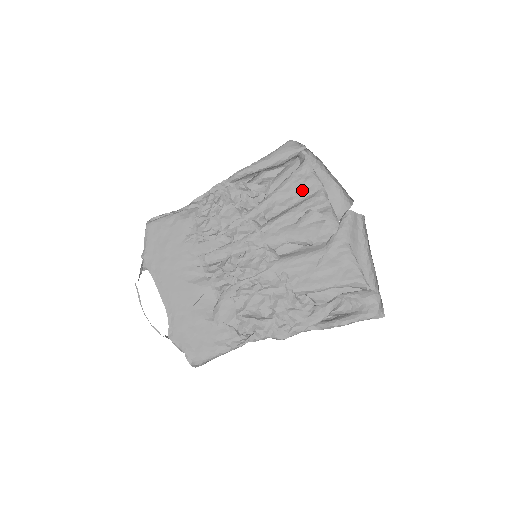
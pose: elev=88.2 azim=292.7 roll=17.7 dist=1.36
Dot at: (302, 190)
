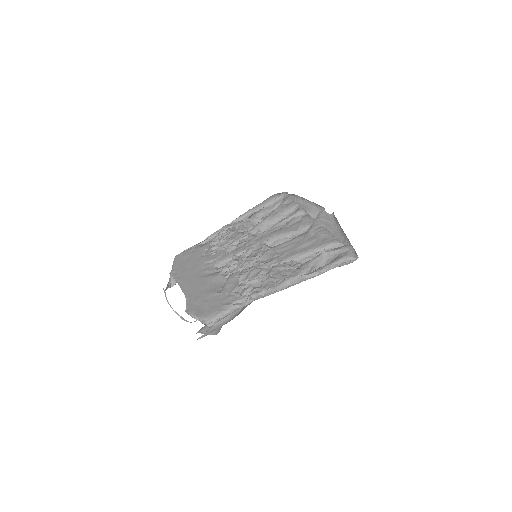
Dot at: (286, 211)
